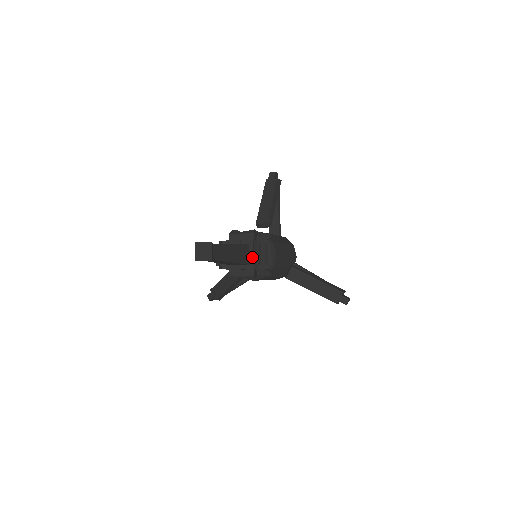
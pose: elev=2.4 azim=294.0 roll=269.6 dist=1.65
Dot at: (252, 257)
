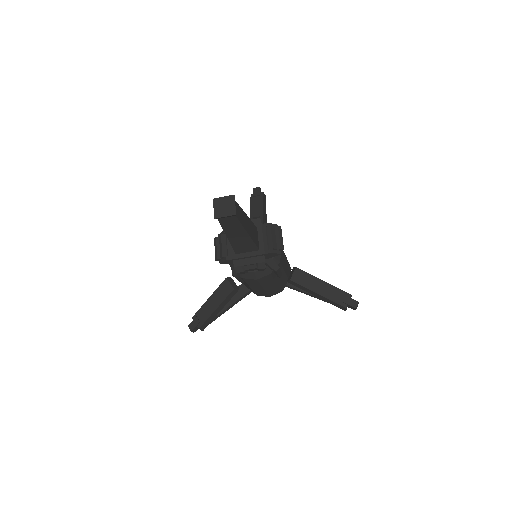
Dot at: (262, 241)
